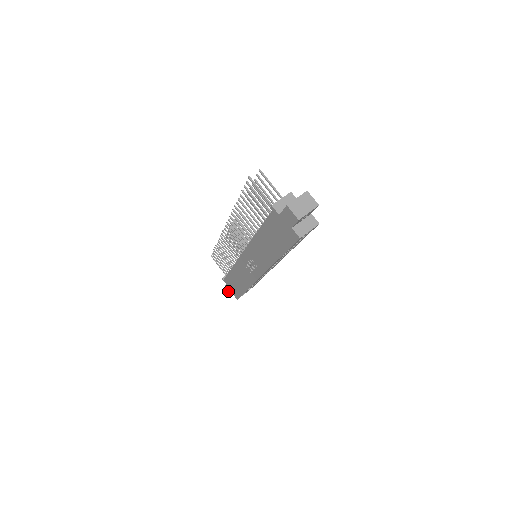
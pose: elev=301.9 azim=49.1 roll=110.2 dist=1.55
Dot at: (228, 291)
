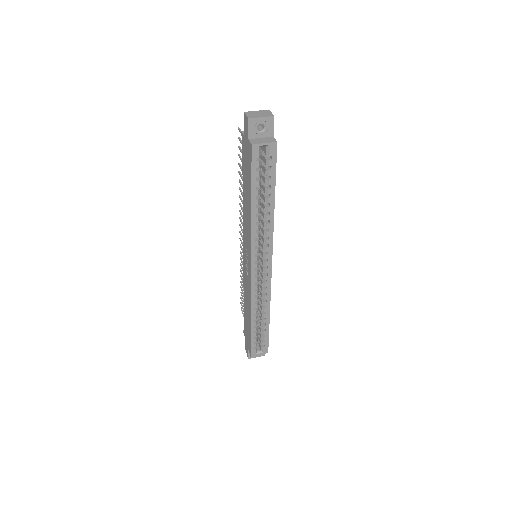
Dot at: (247, 351)
